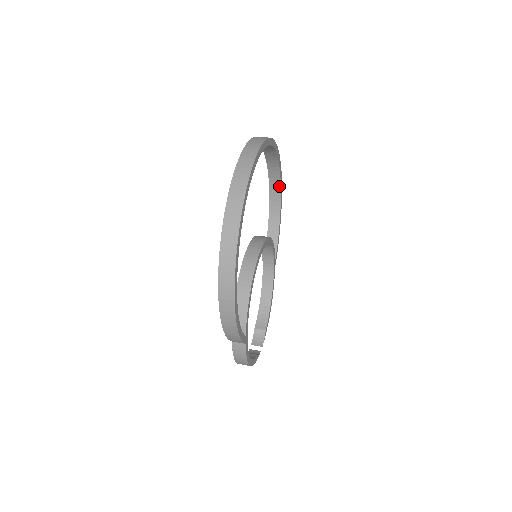
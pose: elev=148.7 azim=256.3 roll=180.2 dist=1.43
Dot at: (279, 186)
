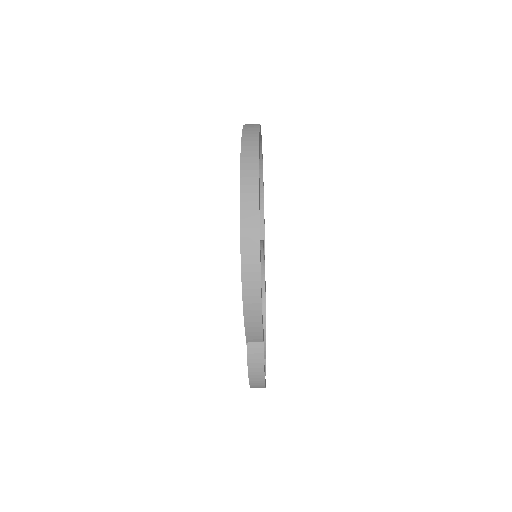
Dot at: (262, 202)
